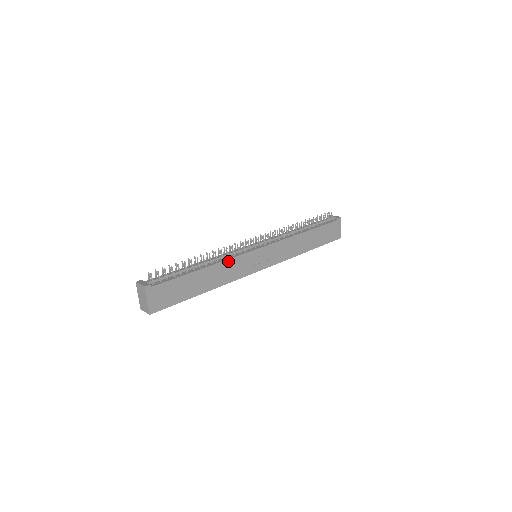
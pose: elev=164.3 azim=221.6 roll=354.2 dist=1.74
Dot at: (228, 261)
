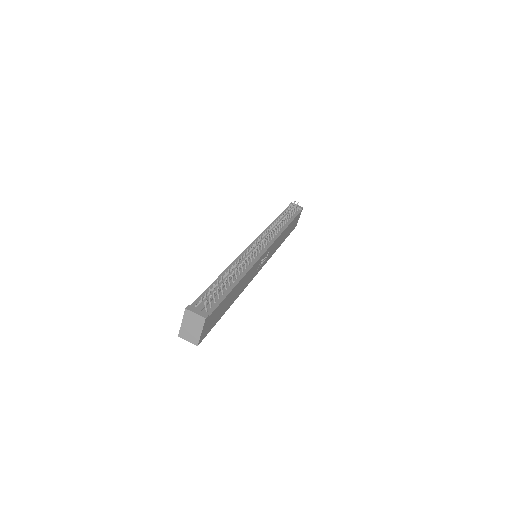
Dot at: (250, 270)
